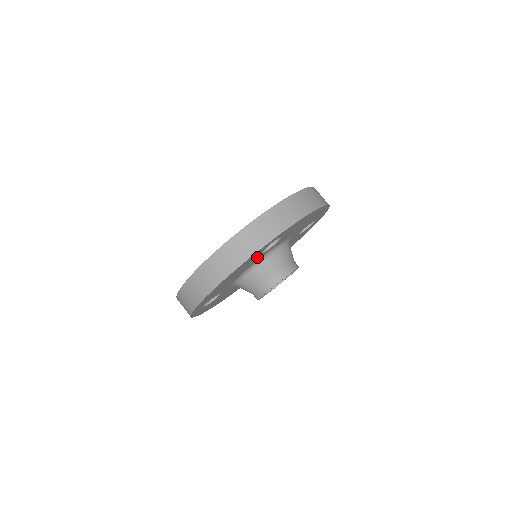
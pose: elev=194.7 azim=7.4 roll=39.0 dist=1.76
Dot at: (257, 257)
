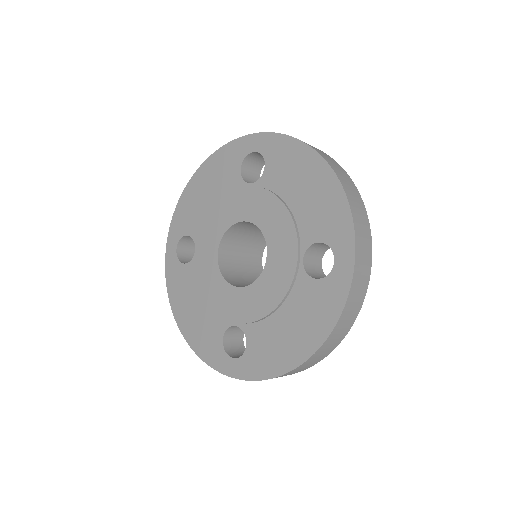
Dot at: occluded
